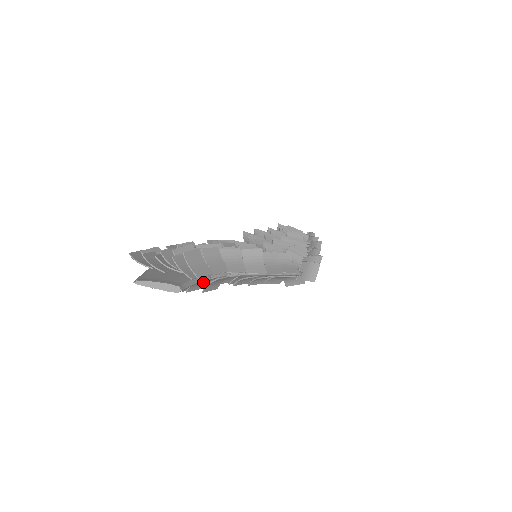
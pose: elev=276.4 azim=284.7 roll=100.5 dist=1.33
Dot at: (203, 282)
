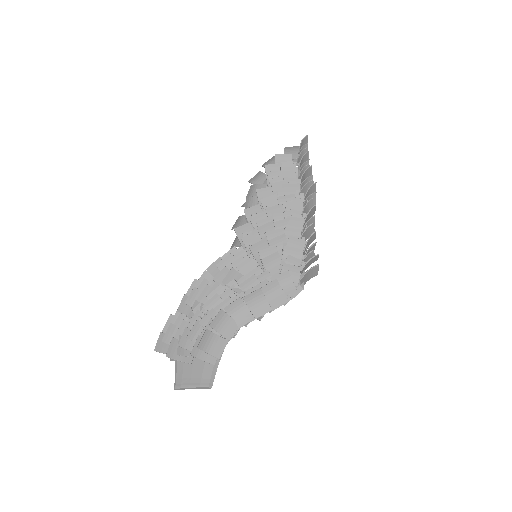
Dot at: occluded
